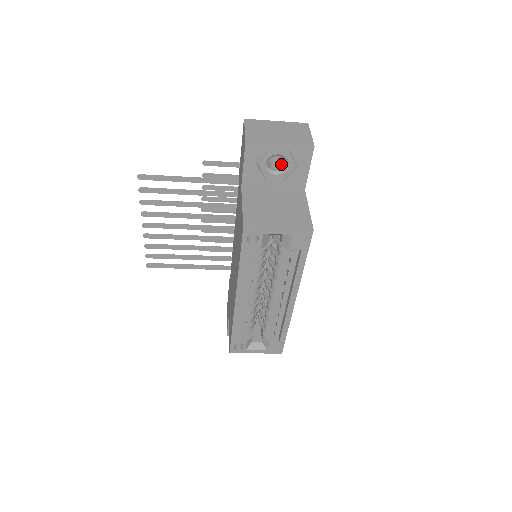
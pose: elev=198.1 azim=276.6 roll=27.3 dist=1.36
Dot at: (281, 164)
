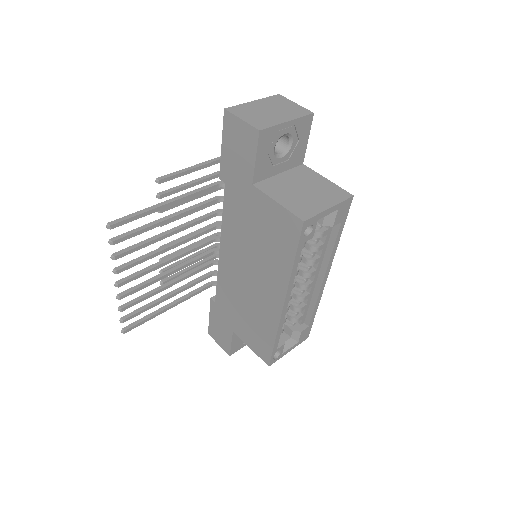
Dot at: (279, 145)
